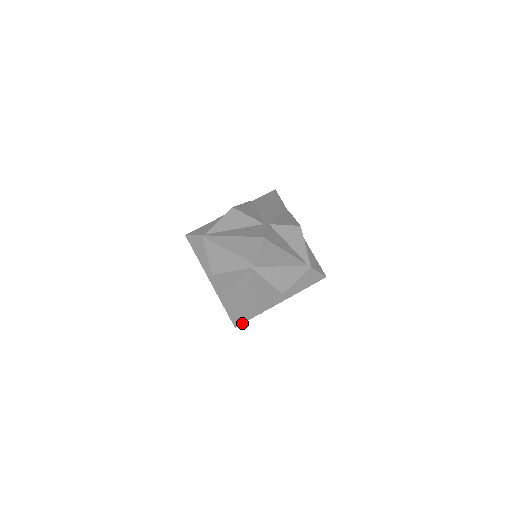
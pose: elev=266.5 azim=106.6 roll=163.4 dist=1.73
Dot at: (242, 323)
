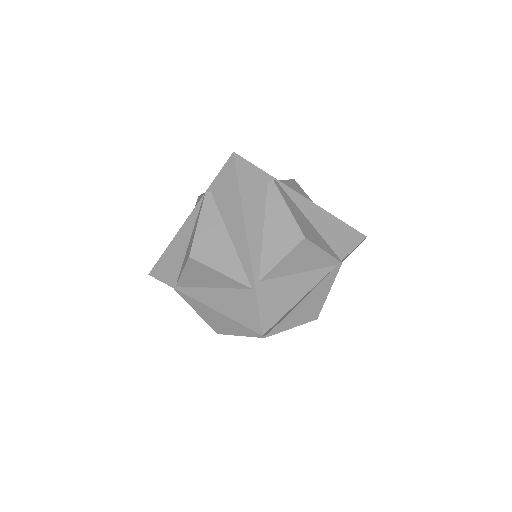
Dot at: occluded
